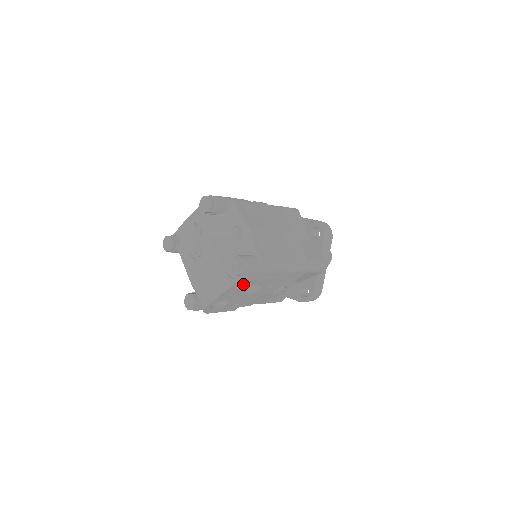
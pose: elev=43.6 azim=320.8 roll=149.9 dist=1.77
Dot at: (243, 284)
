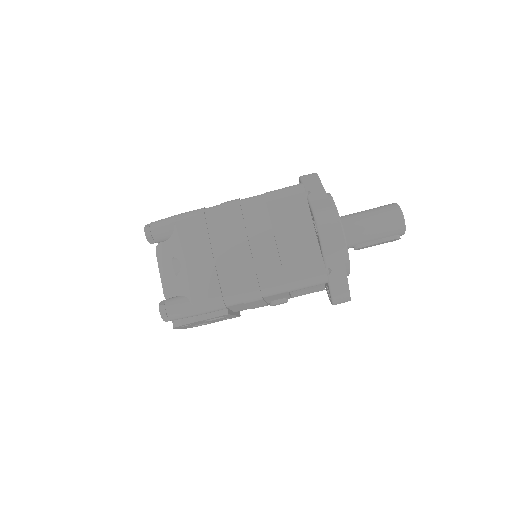
Dot at: (187, 324)
